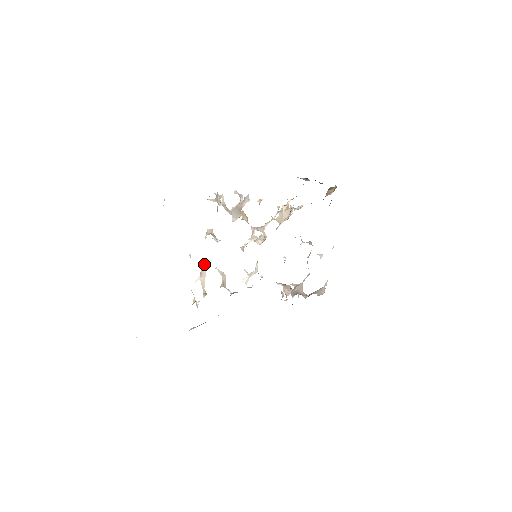
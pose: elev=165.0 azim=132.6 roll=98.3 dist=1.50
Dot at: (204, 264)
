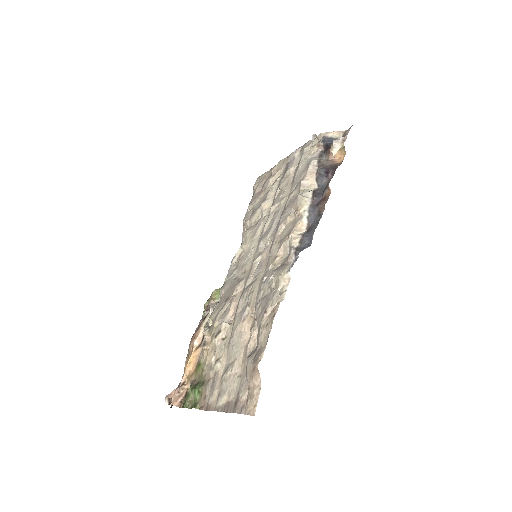
Dot at: (231, 321)
